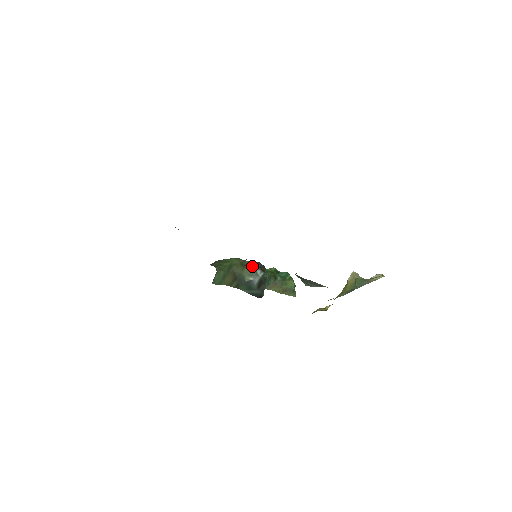
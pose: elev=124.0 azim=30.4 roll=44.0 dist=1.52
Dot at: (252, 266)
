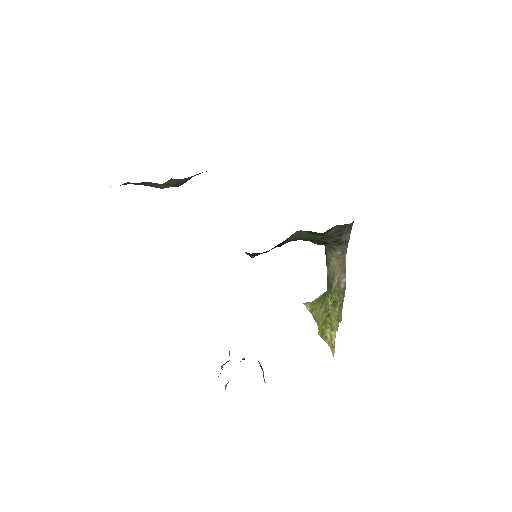
Dot at: occluded
